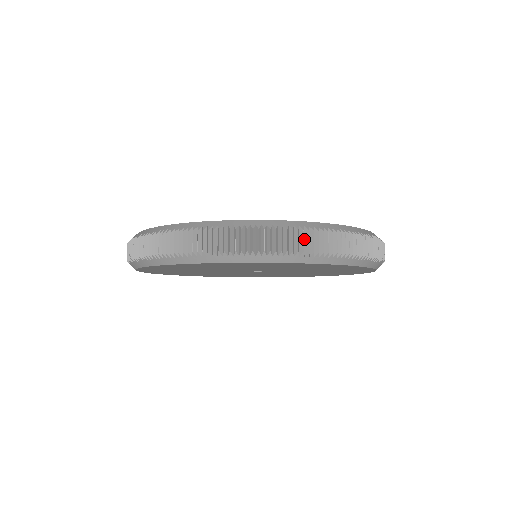
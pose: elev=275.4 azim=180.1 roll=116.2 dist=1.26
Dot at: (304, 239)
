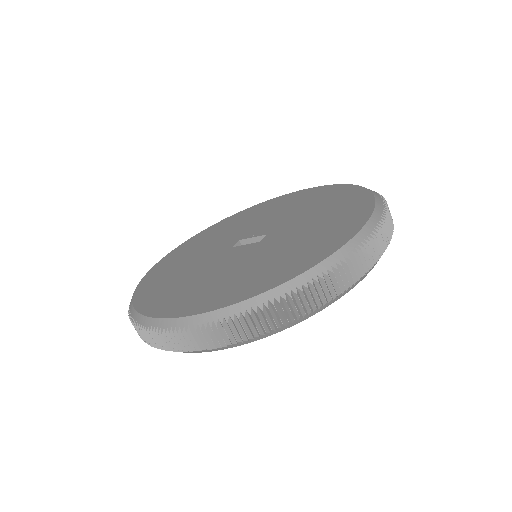
Dot at: (296, 302)
